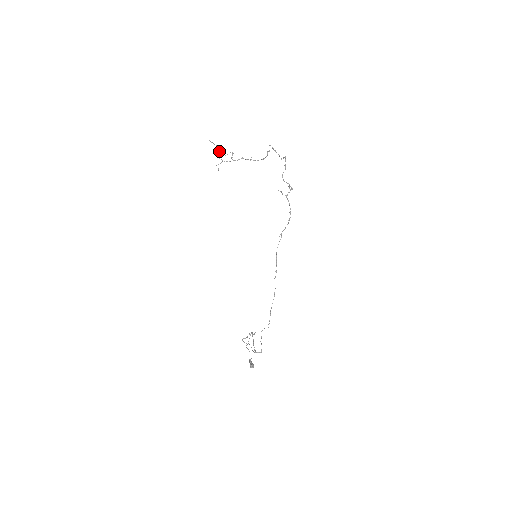
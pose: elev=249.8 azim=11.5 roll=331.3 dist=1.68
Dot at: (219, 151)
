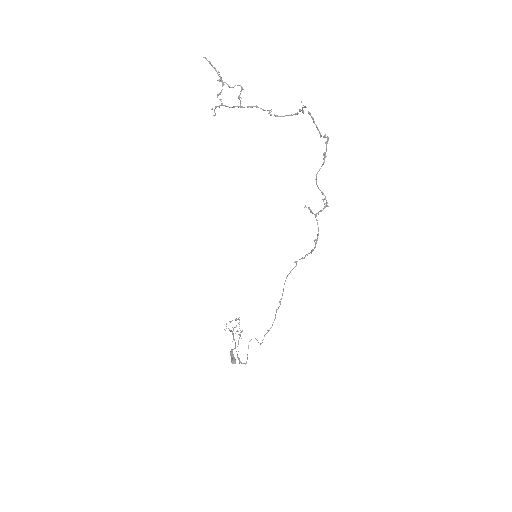
Dot at: occluded
